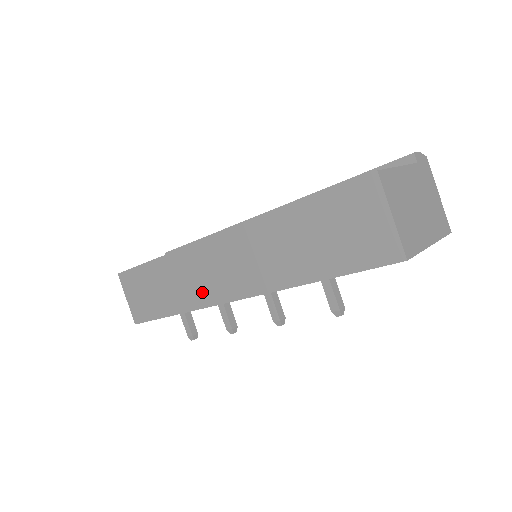
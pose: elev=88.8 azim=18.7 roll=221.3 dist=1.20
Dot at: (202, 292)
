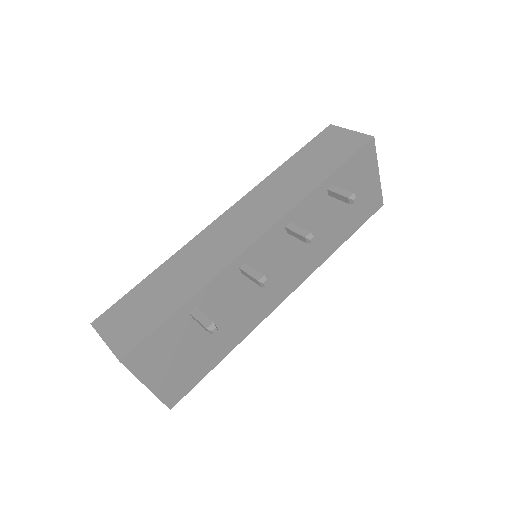
Dot at: (223, 253)
